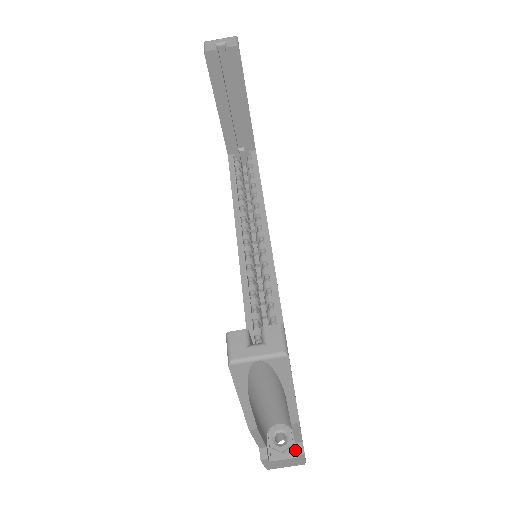
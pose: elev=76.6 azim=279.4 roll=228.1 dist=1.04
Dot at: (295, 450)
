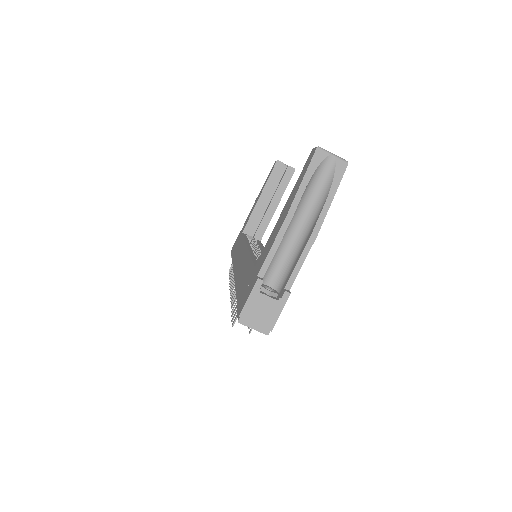
Dot at: (280, 296)
